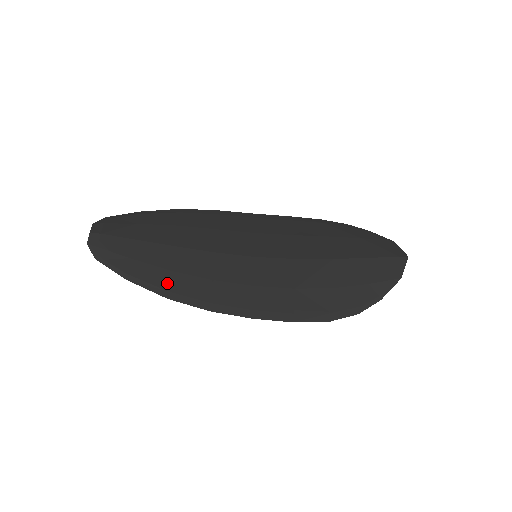
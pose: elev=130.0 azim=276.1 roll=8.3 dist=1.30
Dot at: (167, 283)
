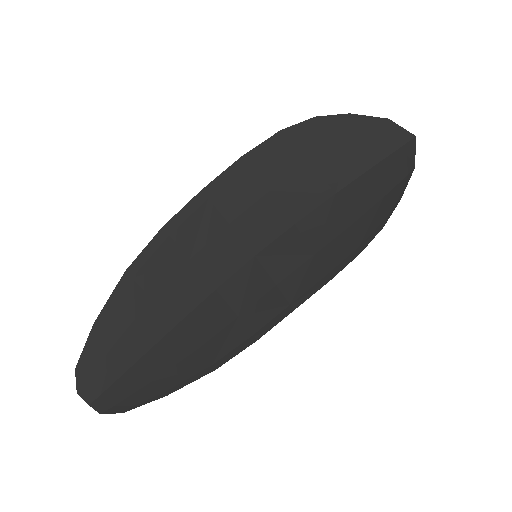
Dot at: (204, 362)
